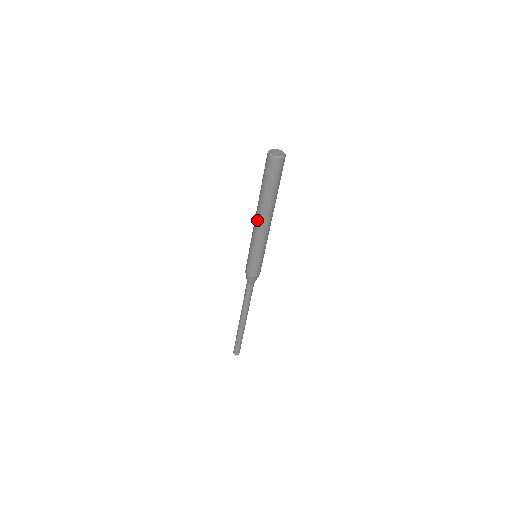
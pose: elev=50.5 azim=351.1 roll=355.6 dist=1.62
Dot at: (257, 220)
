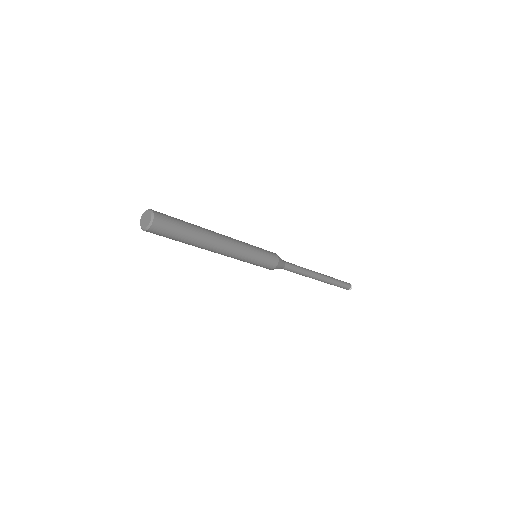
Dot at: occluded
